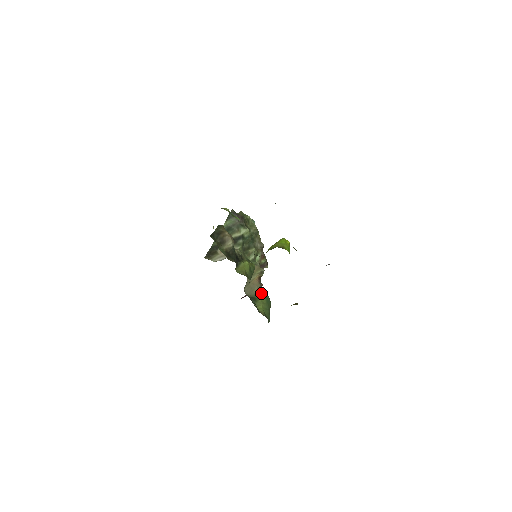
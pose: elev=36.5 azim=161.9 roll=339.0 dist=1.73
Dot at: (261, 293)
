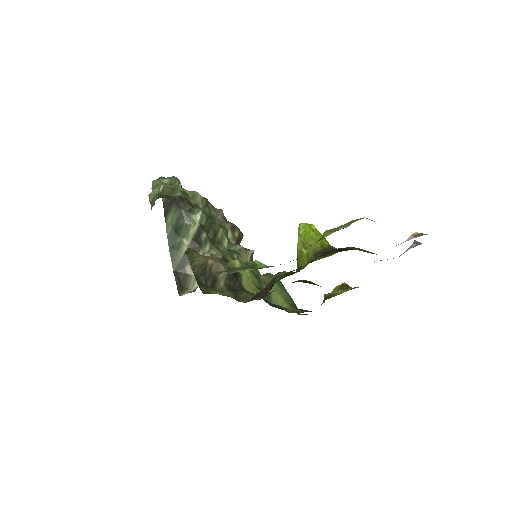
Dot at: (264, 278)
